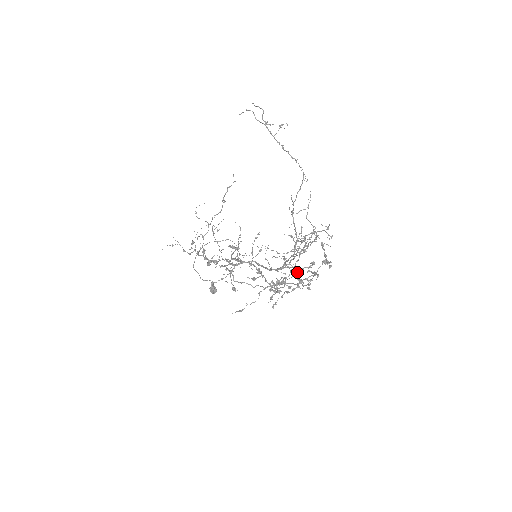
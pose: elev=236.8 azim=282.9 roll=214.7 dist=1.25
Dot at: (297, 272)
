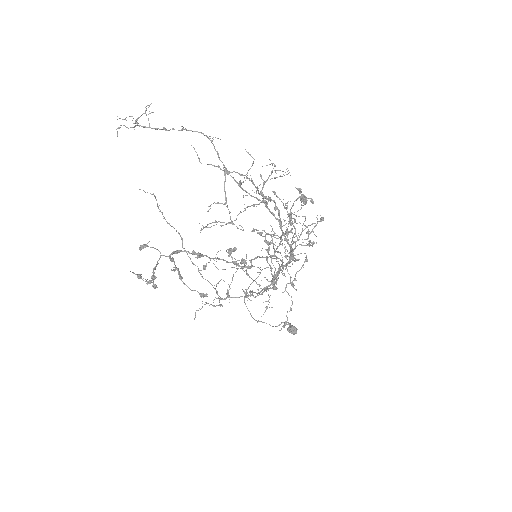
Dot at: occluded
